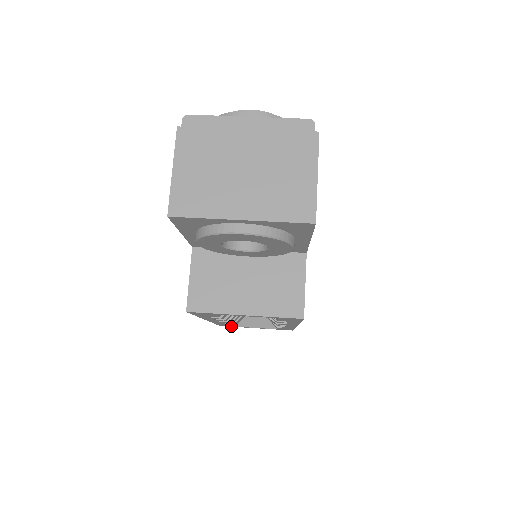
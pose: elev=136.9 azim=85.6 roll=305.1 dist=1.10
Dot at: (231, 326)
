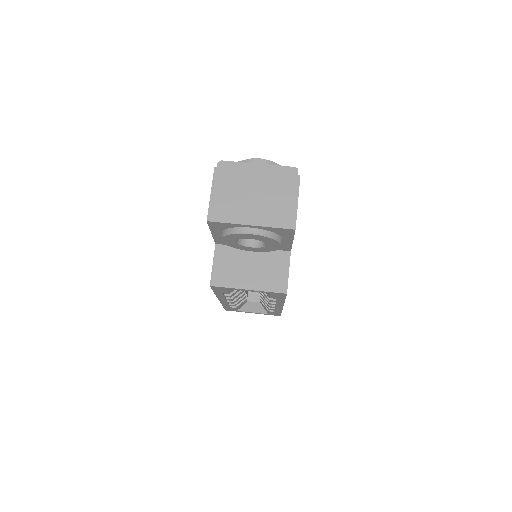
Dot at: (234, 310)
